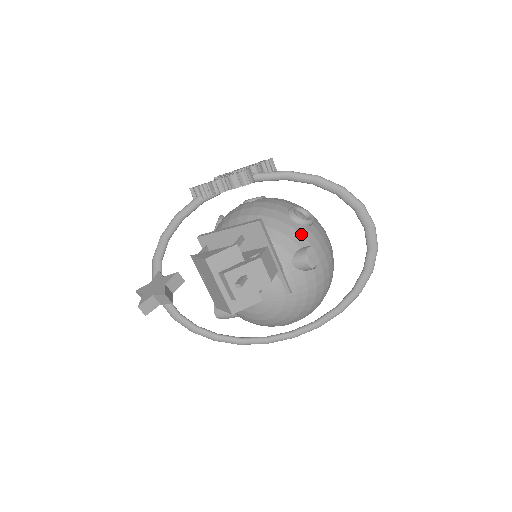
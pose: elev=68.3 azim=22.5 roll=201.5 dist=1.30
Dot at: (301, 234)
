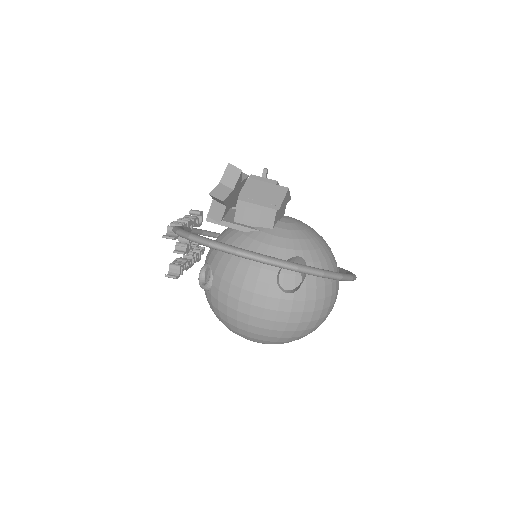
Dot at: occluded
